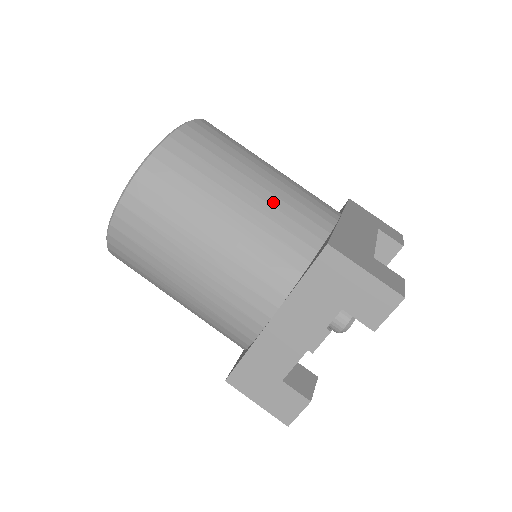
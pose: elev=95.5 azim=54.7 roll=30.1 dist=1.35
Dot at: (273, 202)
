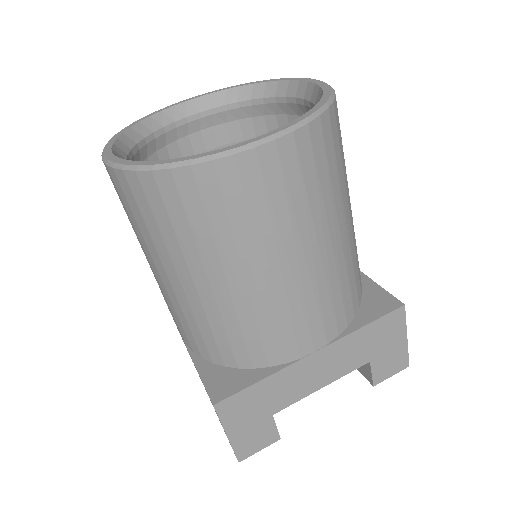
Dot at: occluded
